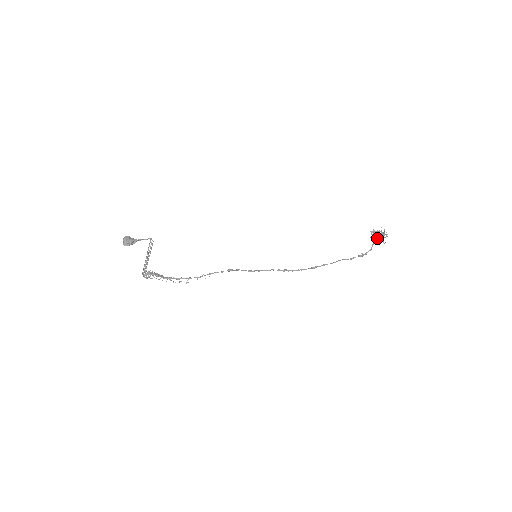
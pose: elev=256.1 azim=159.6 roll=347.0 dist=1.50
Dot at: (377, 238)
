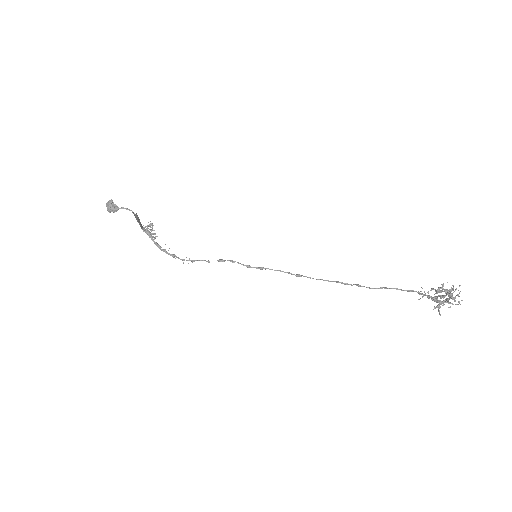
Dot at: (435, 301)
